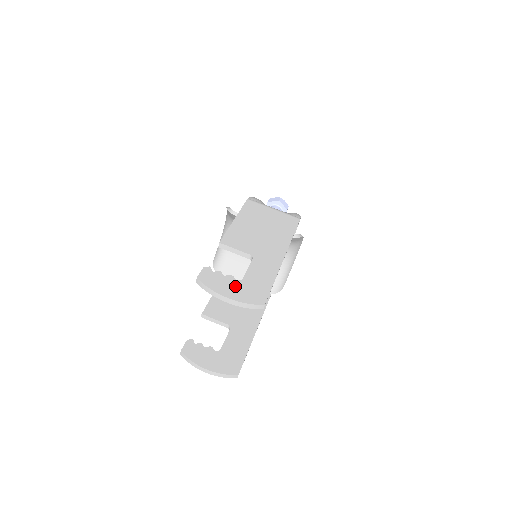
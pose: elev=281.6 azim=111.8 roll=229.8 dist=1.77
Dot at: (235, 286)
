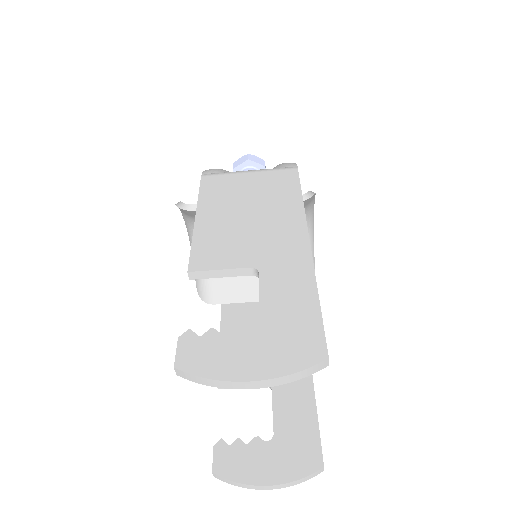
Dot at: (254, 346)
